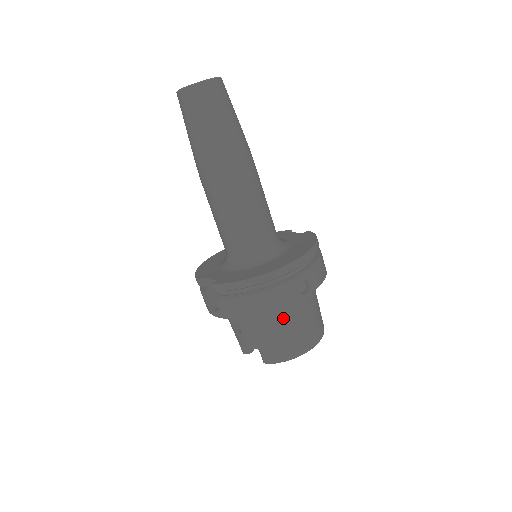
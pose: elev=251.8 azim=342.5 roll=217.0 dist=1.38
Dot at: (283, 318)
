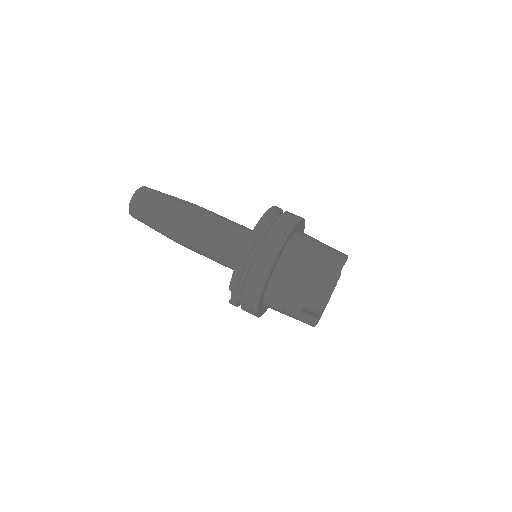
Dot at: (292, 267)
